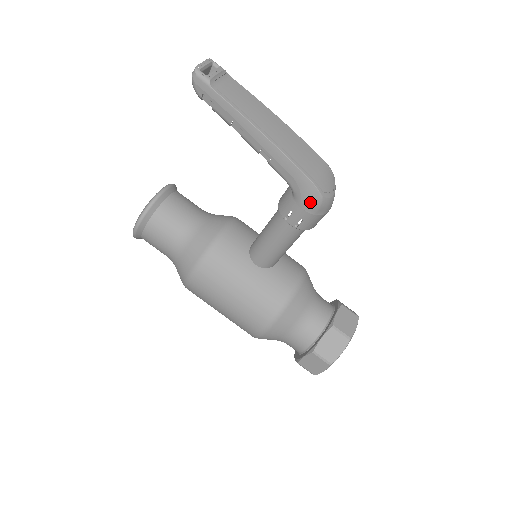
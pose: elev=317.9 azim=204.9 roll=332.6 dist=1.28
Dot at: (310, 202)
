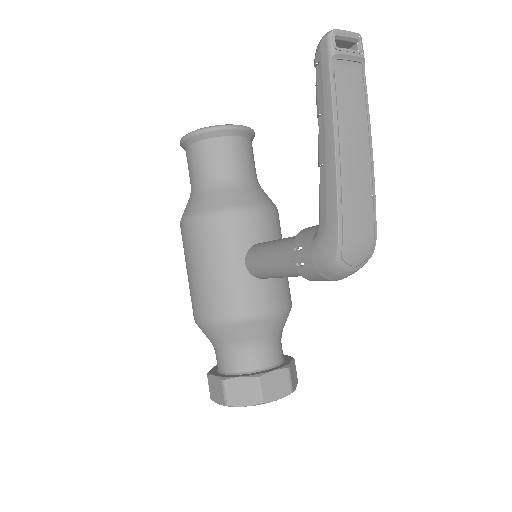
Dot at: (322, 256)
